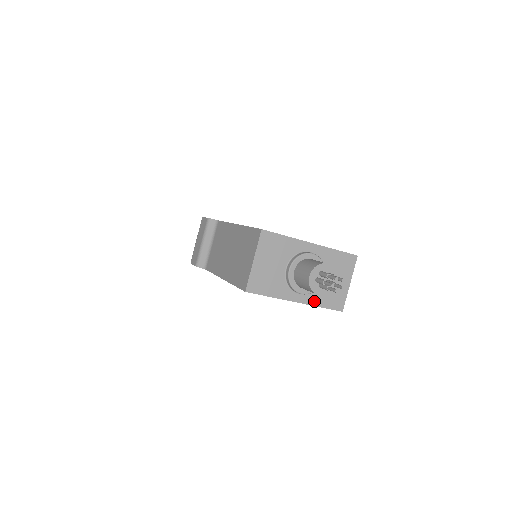
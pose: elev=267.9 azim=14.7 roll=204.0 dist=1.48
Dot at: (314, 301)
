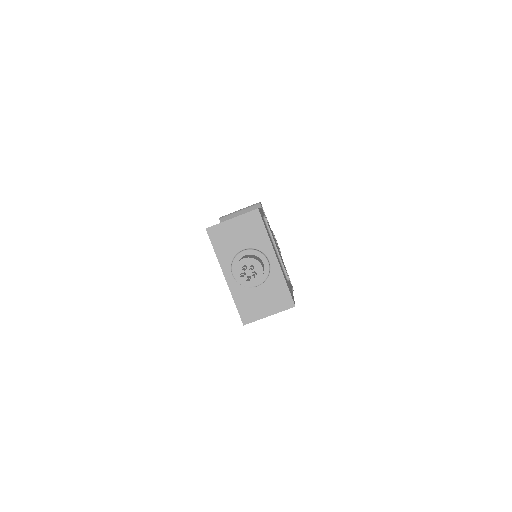
Dot at: (235, 292)
